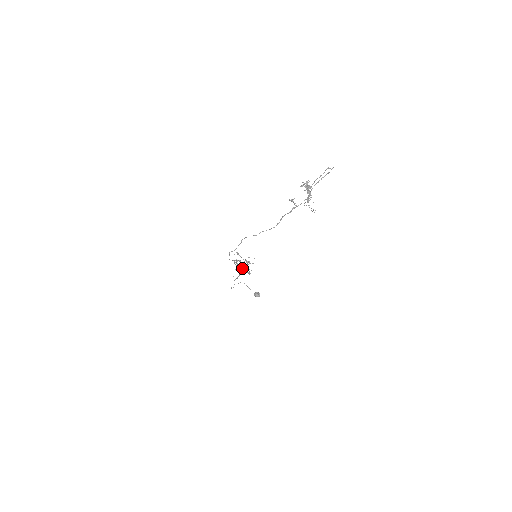
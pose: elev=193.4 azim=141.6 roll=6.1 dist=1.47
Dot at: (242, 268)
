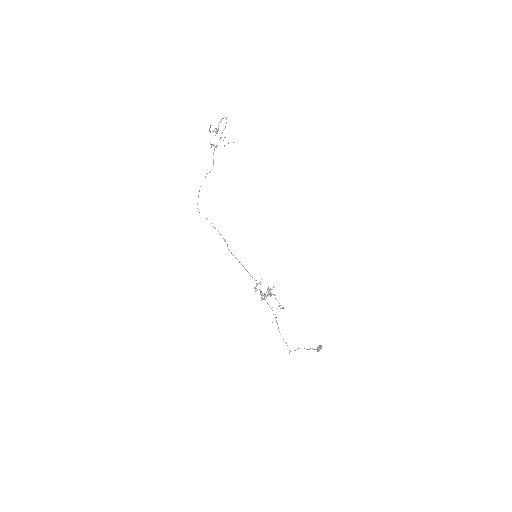
Dot at: occluded
